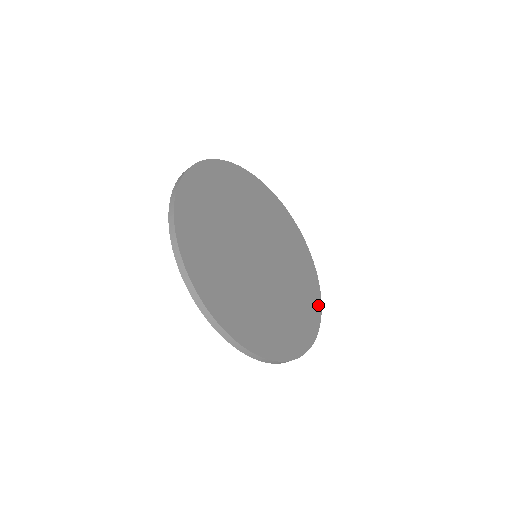
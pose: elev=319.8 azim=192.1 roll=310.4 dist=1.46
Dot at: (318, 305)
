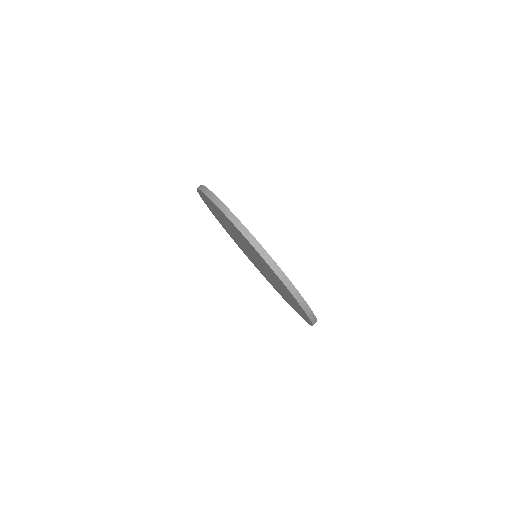
Dot at: occluded
